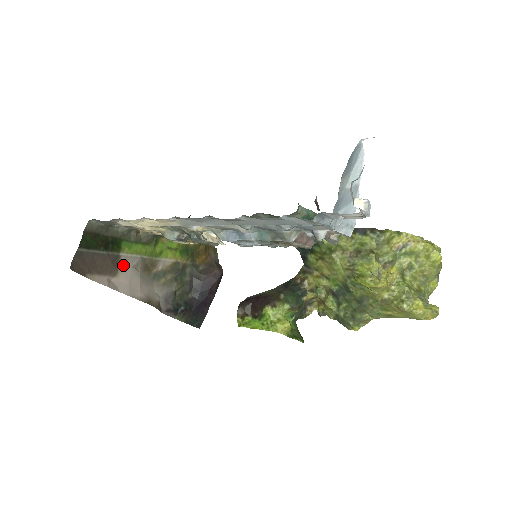
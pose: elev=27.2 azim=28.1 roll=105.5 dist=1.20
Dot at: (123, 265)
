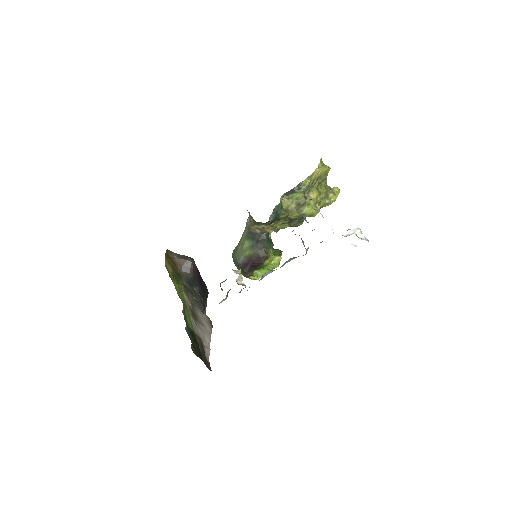
Dot at: (198, 333)
